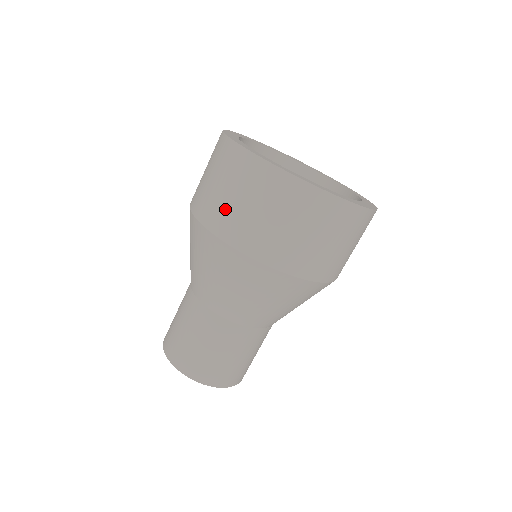
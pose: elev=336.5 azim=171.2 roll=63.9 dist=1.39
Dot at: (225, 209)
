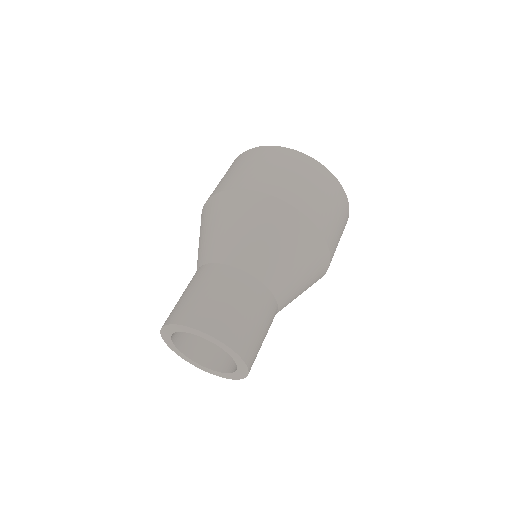
Dot at: (242, 174)
